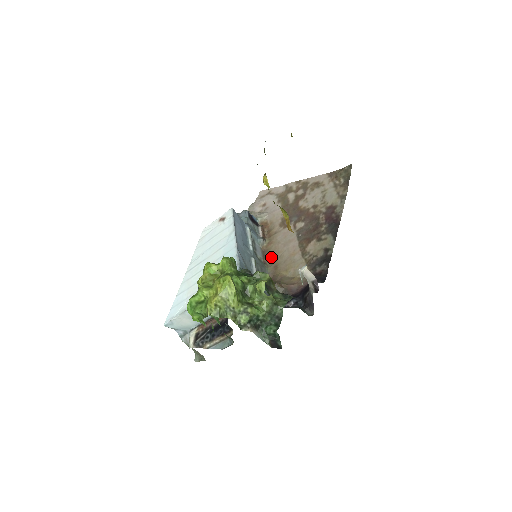
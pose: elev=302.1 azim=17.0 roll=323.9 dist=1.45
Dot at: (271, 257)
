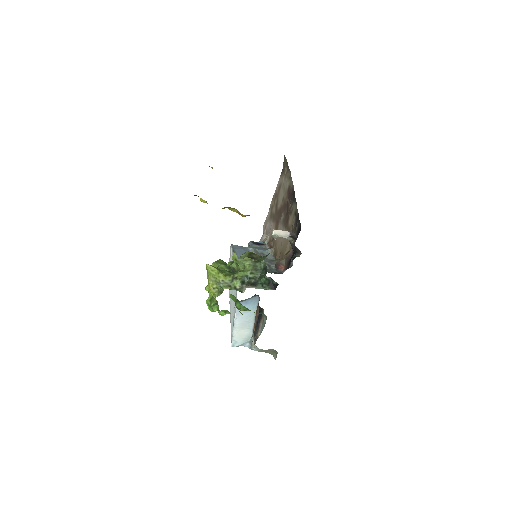
Dot at: (278, 253)
